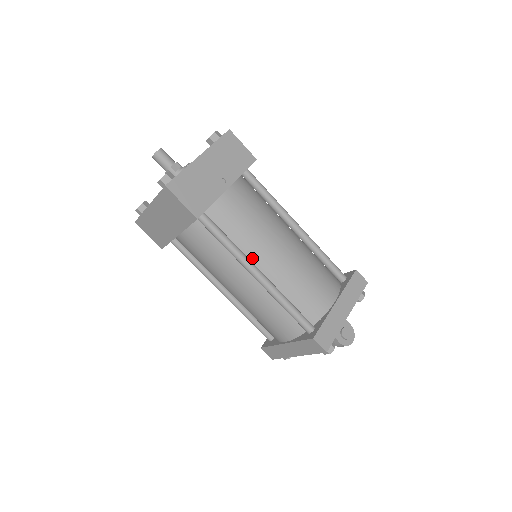
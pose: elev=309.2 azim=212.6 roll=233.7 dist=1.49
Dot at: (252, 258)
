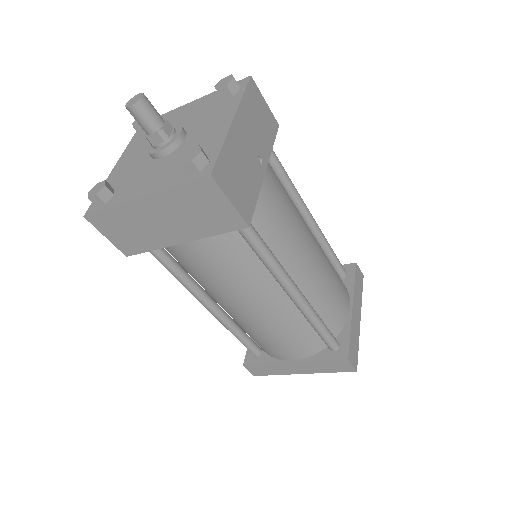
Dot at: (286, 270)
